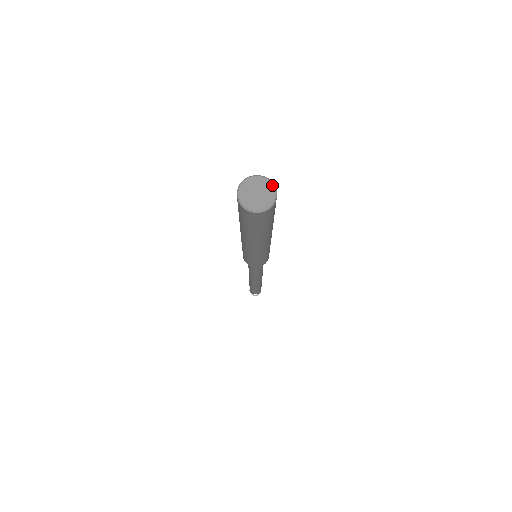
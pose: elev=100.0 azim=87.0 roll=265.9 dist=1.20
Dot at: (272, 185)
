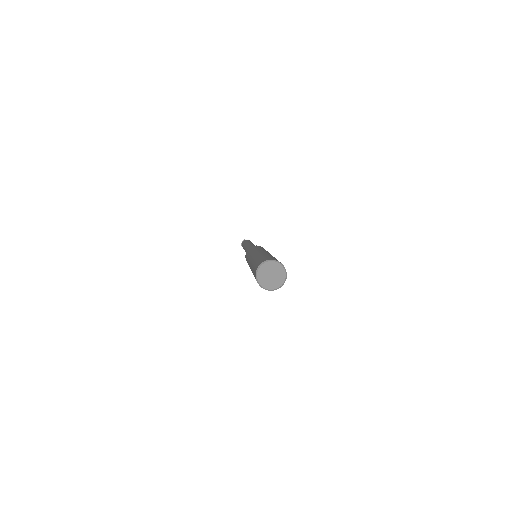
Dot at: (279, 264)
